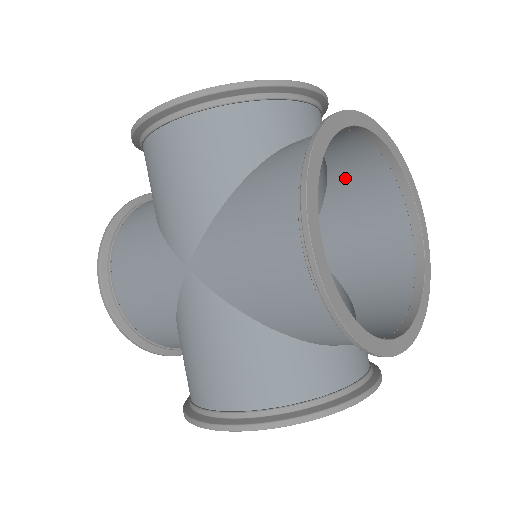
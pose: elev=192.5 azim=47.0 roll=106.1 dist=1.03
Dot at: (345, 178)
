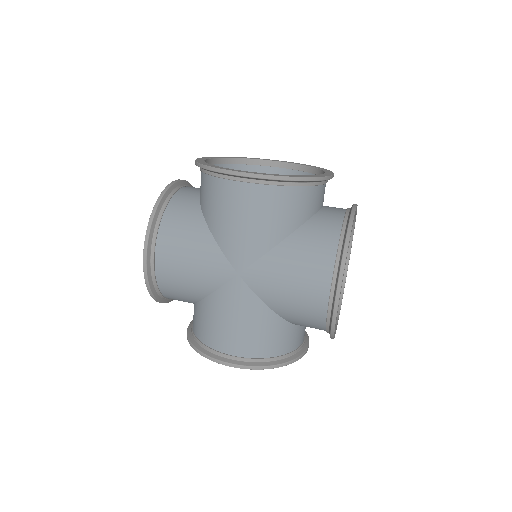
Dot at: occluded
